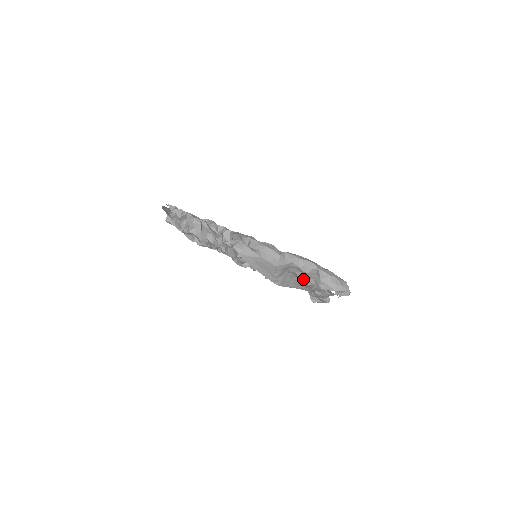
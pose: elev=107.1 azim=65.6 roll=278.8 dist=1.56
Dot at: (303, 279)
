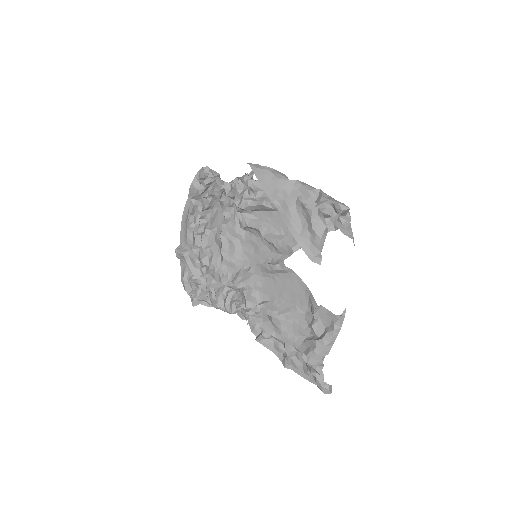
Dot at: (304, 203)
